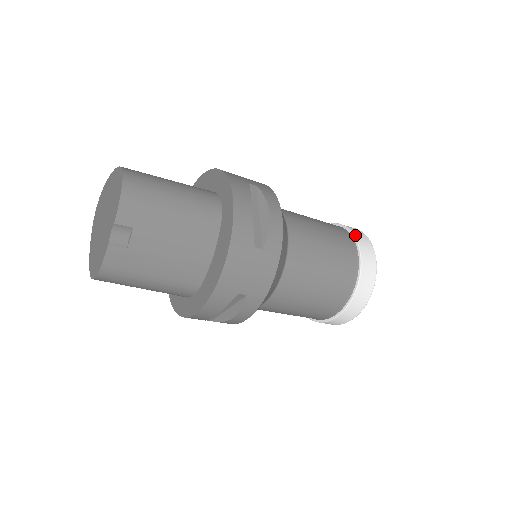
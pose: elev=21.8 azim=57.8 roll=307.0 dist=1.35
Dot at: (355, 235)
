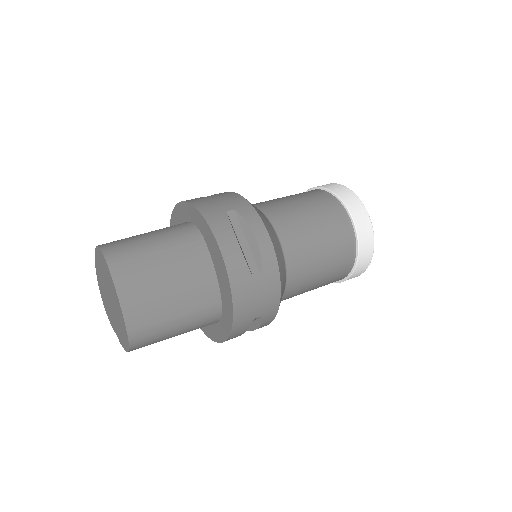
Dot at: (353, 273)
